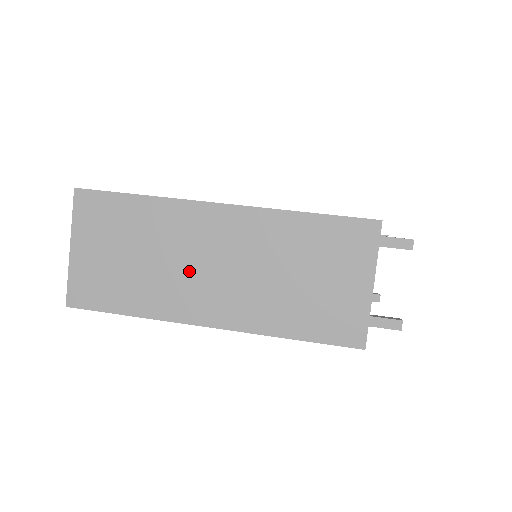
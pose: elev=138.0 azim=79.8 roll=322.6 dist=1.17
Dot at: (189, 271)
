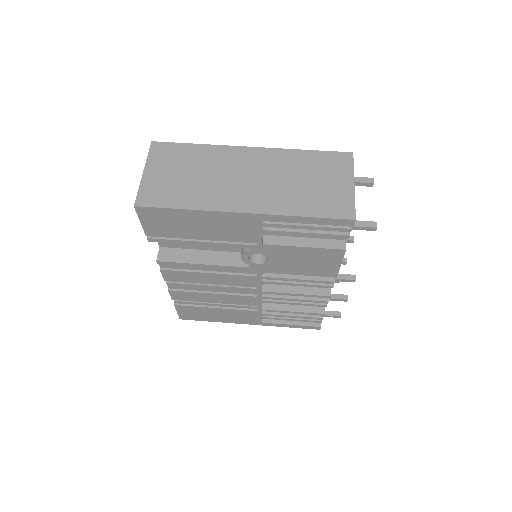
Dot at: (229, 182)
